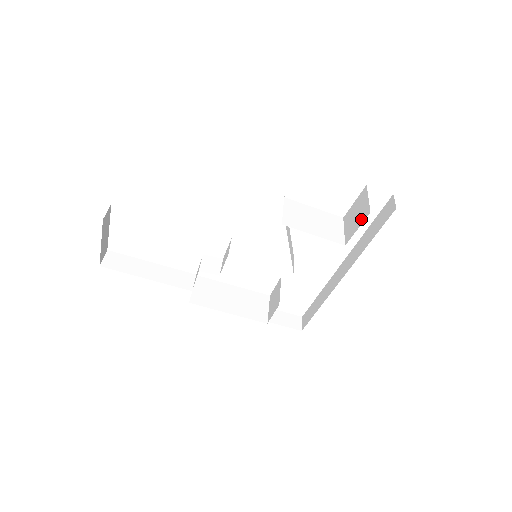
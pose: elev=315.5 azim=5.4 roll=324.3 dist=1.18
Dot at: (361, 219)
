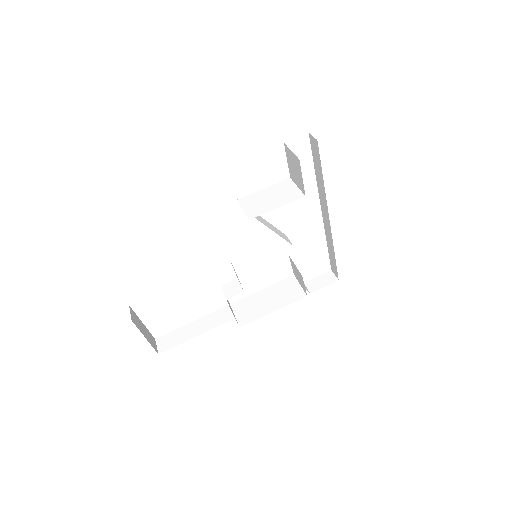
Dot at: (299, 169)
